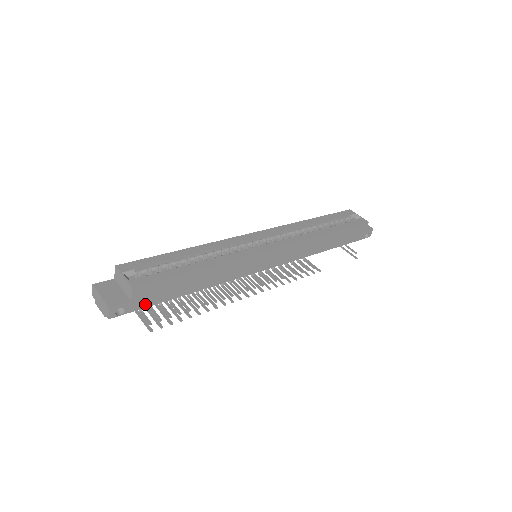
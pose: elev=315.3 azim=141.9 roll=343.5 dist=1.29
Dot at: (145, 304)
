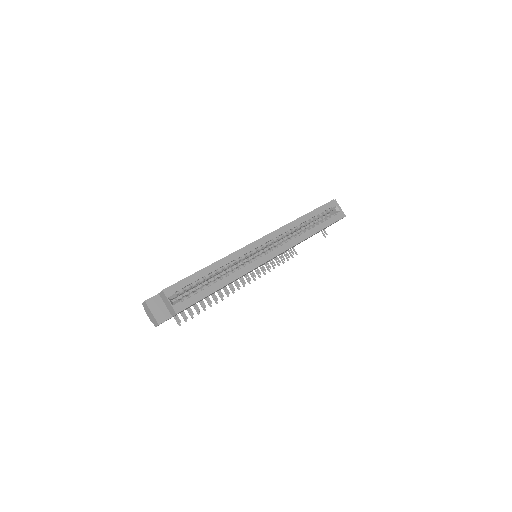
Dot at: occluded
